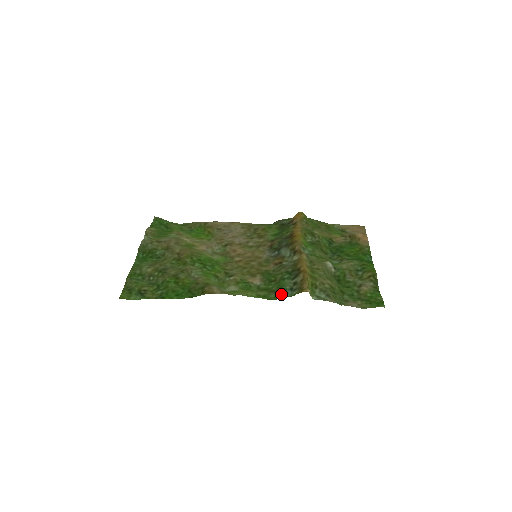
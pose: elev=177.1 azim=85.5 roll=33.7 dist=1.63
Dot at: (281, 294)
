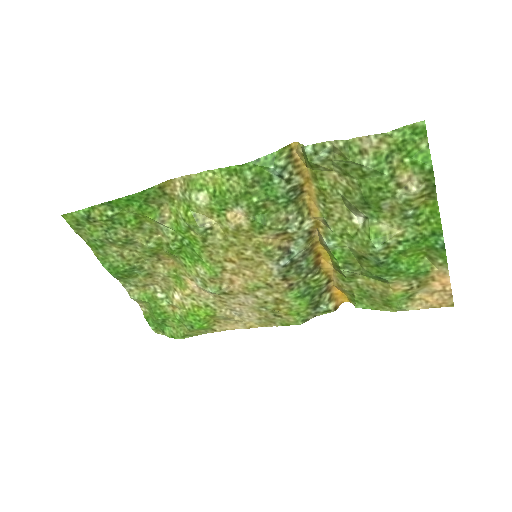
Dot at: (262, 171)
